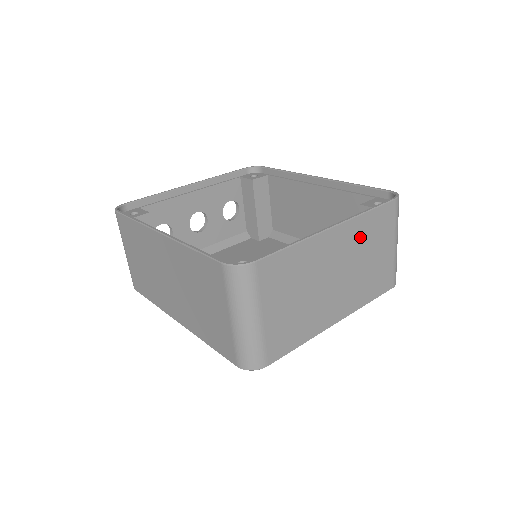
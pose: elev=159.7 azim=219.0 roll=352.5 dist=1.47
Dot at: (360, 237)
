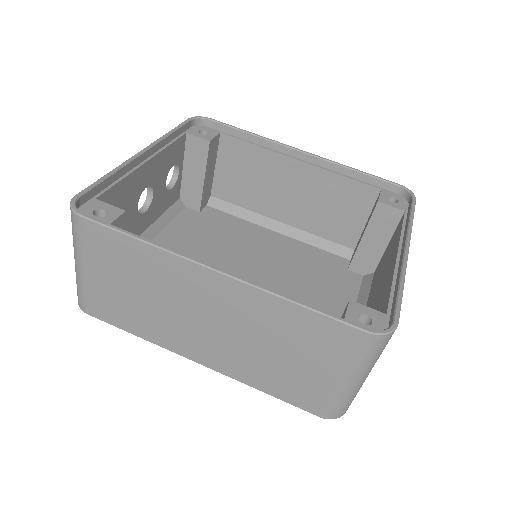
Dot at: occluded
